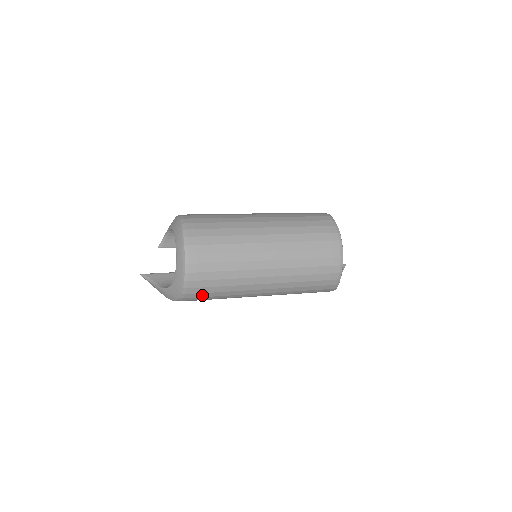
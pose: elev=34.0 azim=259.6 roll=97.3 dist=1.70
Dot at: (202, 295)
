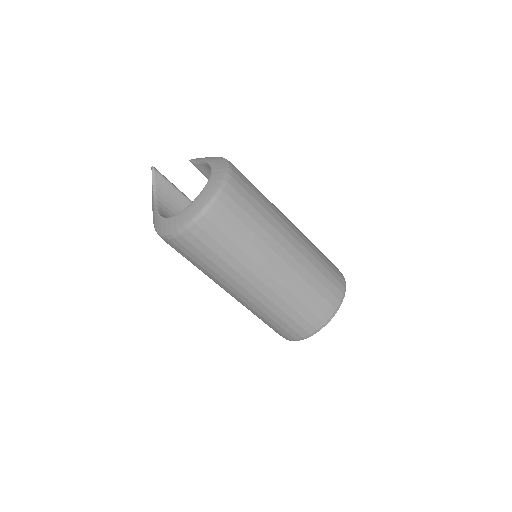
Dot at: (177, 250)
